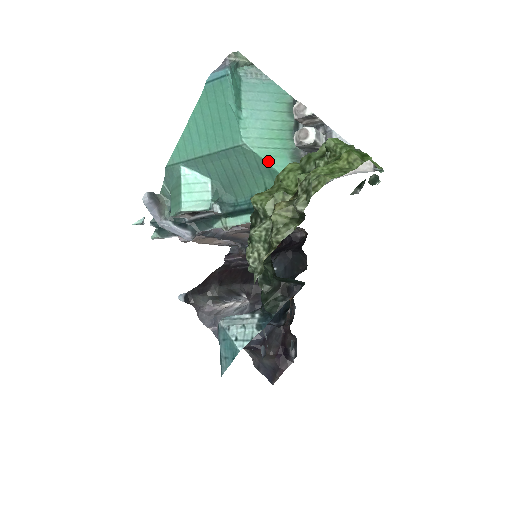
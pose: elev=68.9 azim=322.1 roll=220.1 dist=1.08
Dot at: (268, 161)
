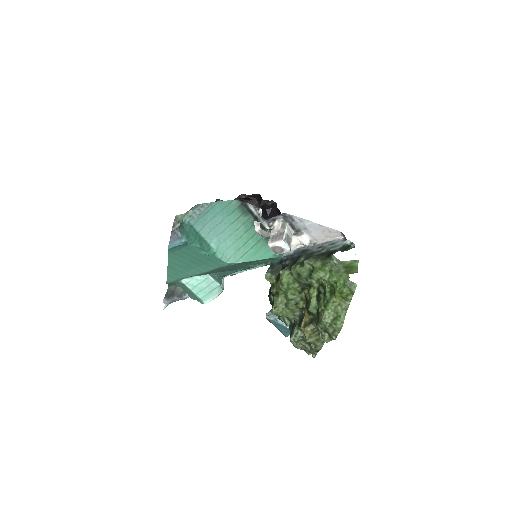
Dot at: (254, 260)
